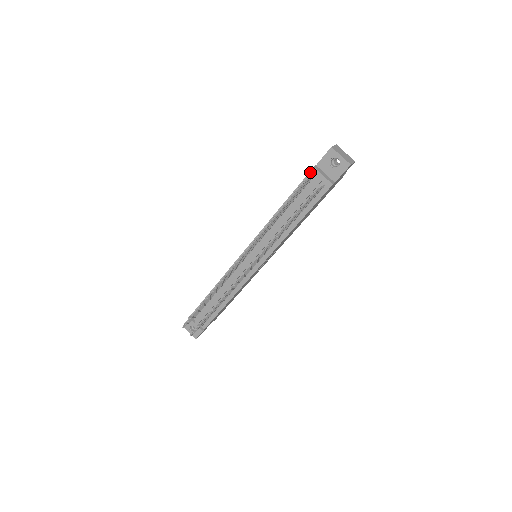
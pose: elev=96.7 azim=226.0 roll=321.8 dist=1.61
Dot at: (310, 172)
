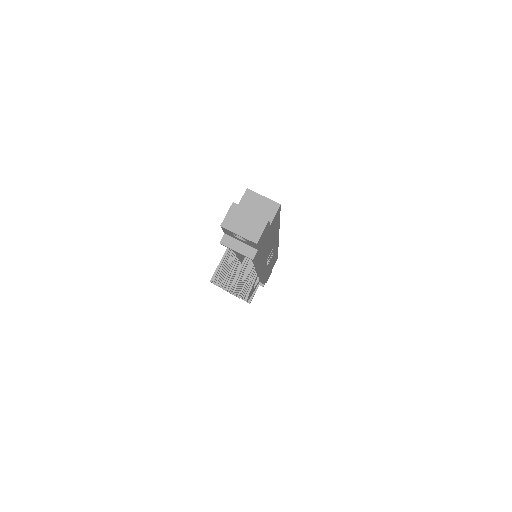
Dot at: occluded
